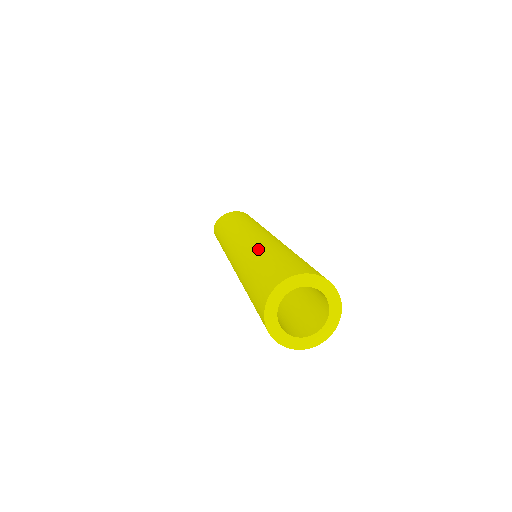
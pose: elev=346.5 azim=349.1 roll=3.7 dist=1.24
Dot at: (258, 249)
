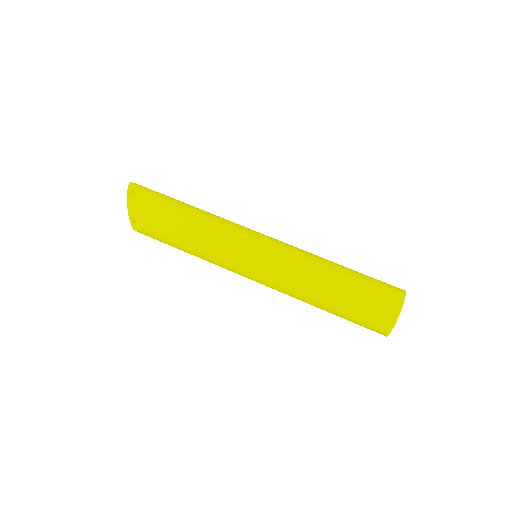
Dot at: (310, 303)
